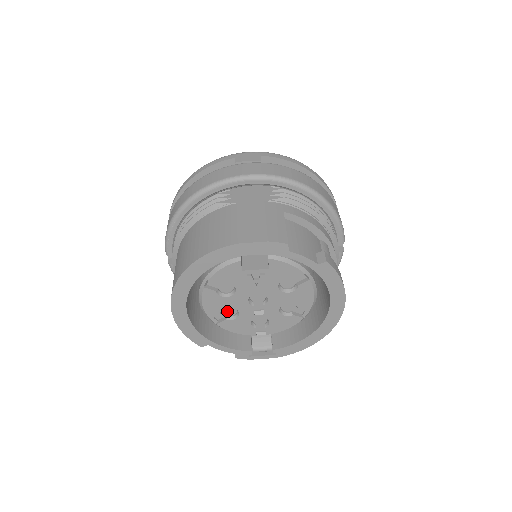
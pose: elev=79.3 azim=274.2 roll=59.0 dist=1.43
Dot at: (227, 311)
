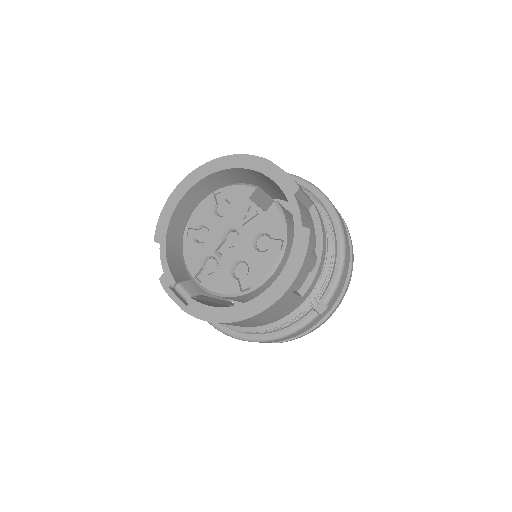
Dot at: (201, 234)
